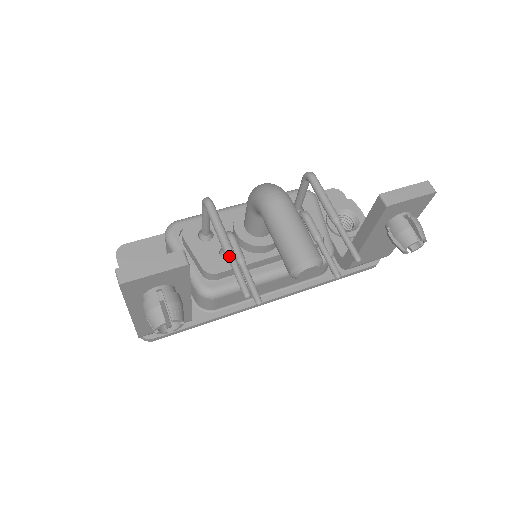
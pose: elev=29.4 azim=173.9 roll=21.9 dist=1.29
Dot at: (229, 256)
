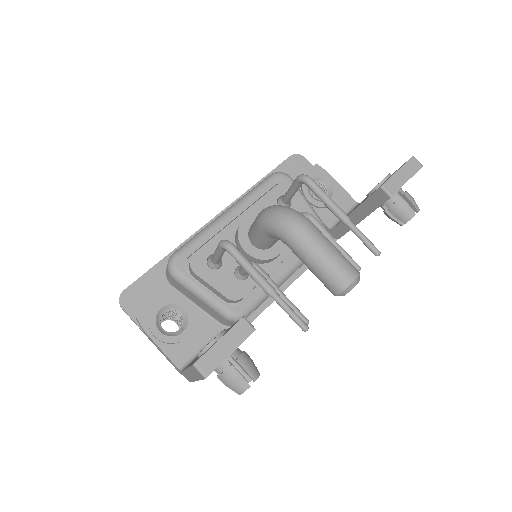
Dot at: (275, 297)
